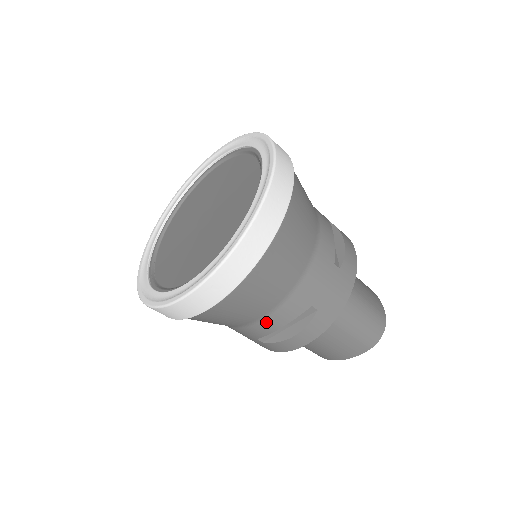
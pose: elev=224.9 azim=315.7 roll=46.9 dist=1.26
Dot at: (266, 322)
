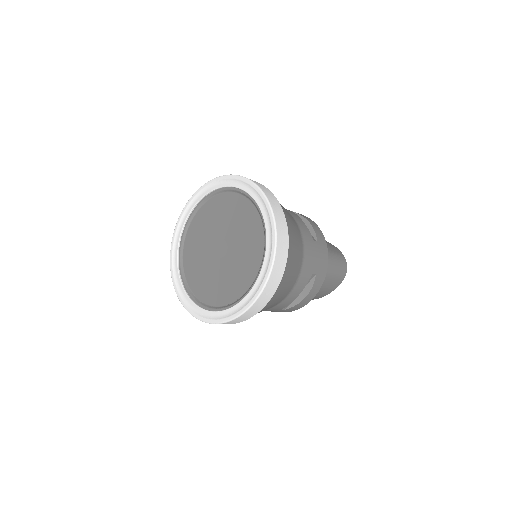
Dot at: (289, 297)
